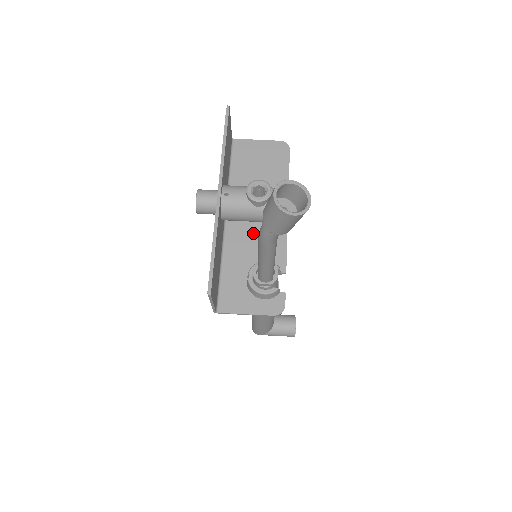
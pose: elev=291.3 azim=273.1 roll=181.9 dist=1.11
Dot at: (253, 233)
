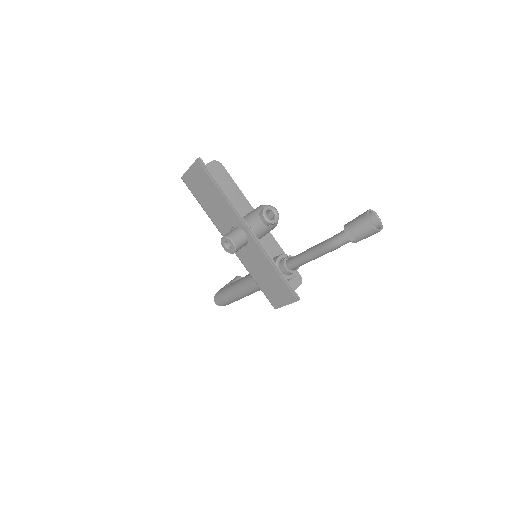
Dot at: occluded
